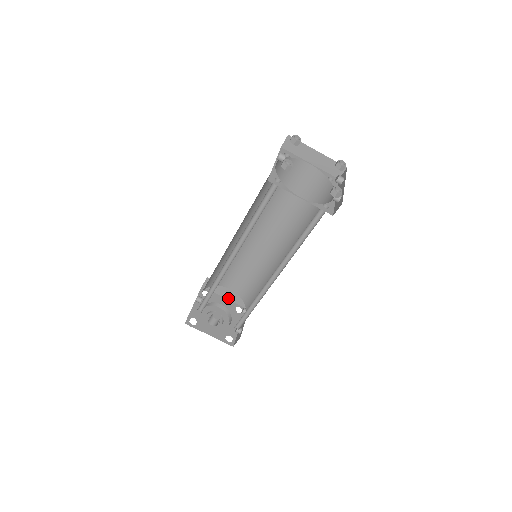
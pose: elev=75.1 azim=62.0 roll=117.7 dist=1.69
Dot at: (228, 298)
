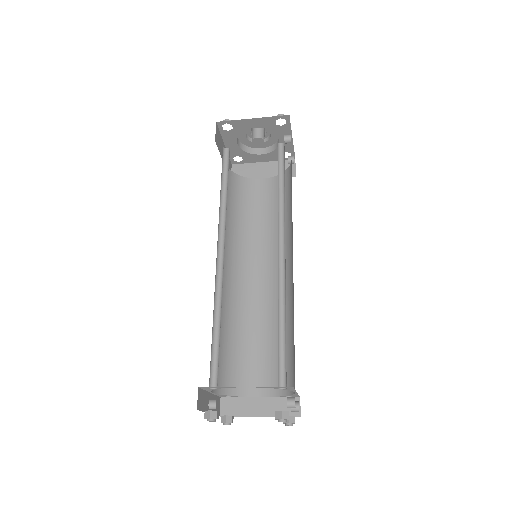
Dot at: (258, 120)
